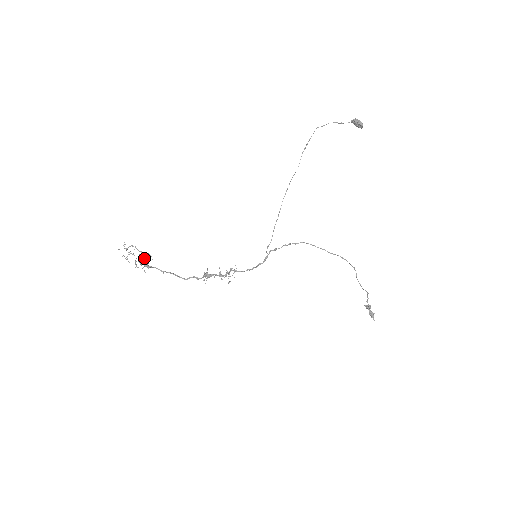
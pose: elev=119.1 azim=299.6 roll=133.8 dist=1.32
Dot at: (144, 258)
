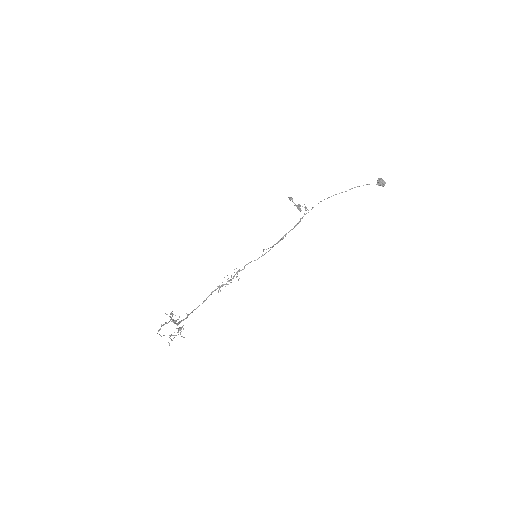
Dot at: (174, 321)
